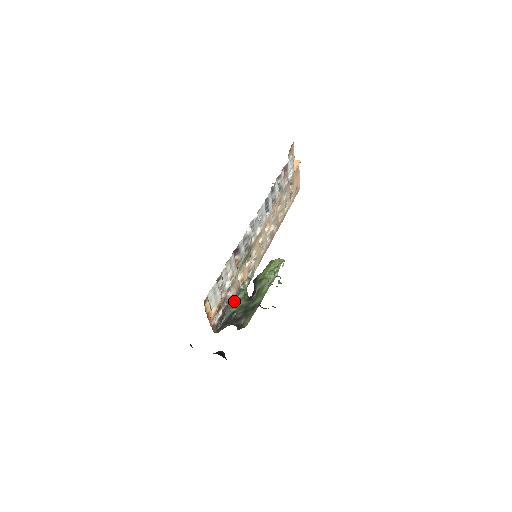
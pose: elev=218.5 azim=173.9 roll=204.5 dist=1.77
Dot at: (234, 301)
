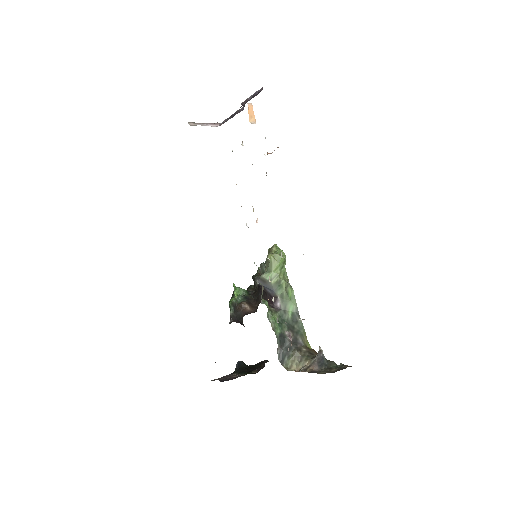
Dot at: occluded
